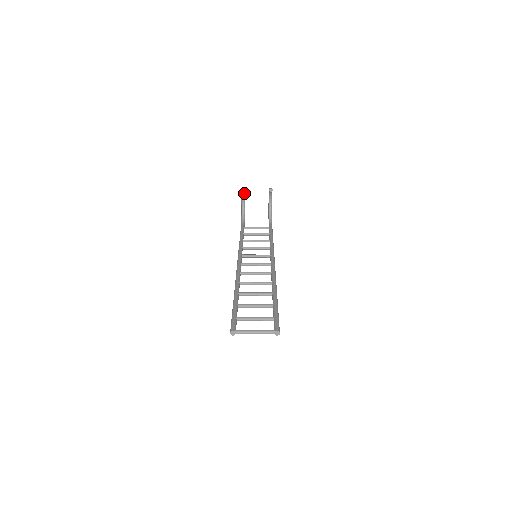
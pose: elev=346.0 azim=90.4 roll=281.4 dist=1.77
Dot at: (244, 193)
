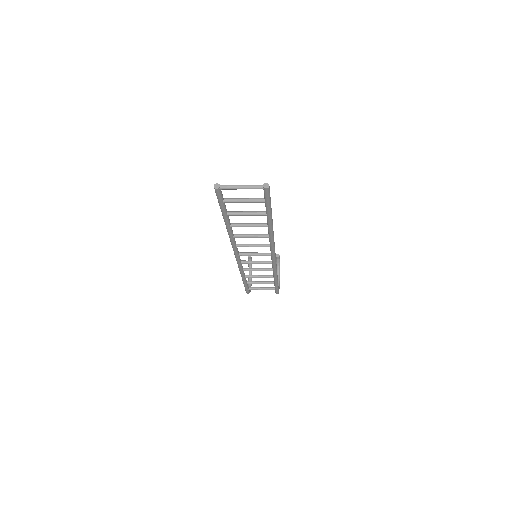
Dot at: (251, 267)
